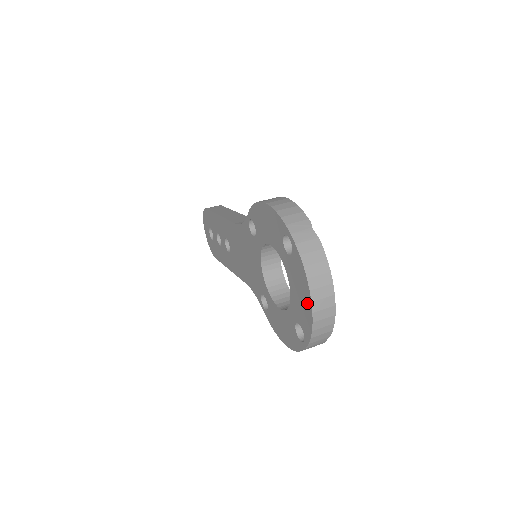
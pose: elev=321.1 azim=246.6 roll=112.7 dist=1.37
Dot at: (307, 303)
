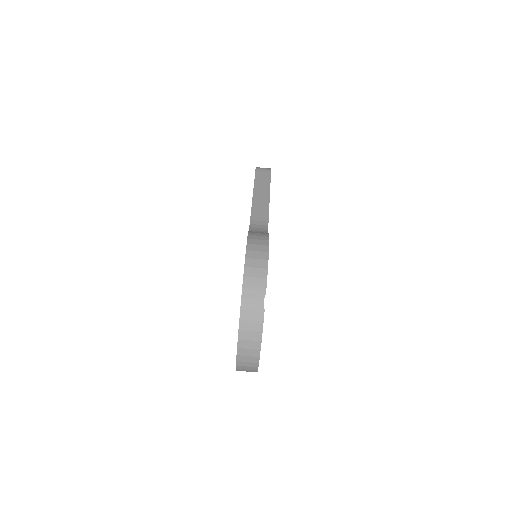
Dot at: occluded
